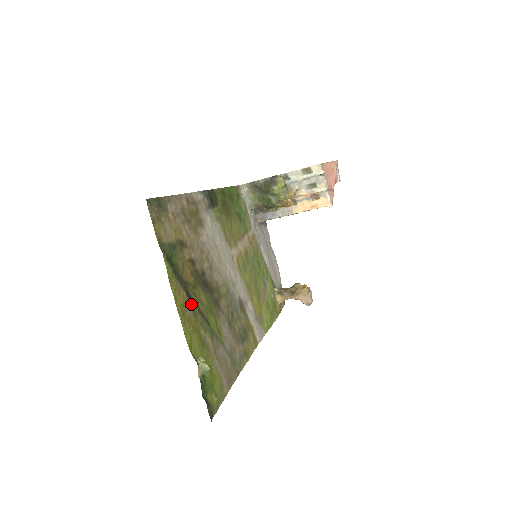
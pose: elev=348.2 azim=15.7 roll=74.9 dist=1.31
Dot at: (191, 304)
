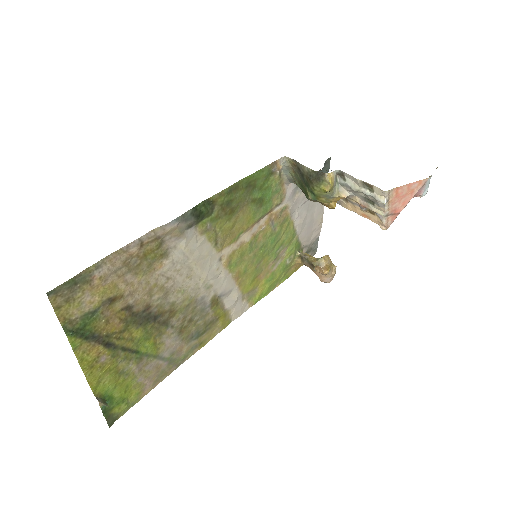
Dot at: (110, 350)
